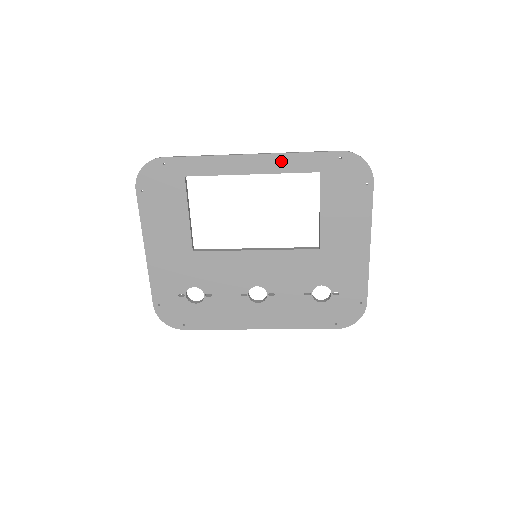
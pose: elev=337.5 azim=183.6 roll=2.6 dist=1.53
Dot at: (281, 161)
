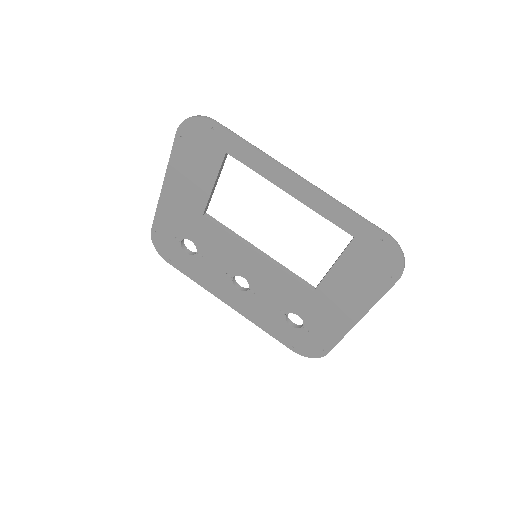
Dot at: (323, 203)
